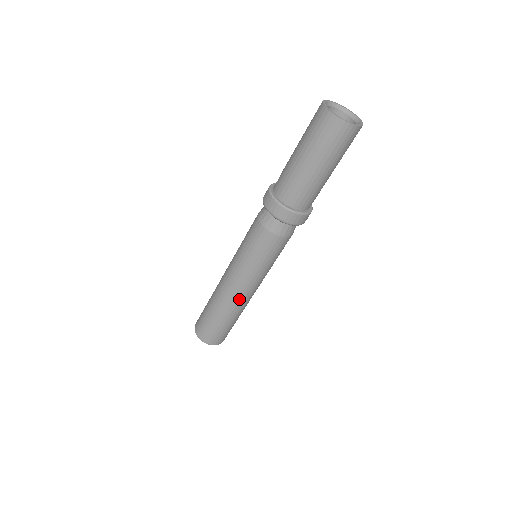
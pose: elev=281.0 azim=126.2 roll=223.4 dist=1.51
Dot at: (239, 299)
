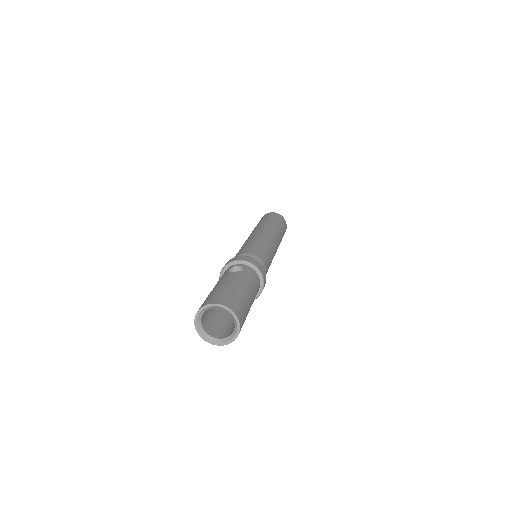
Dot at: occluded
